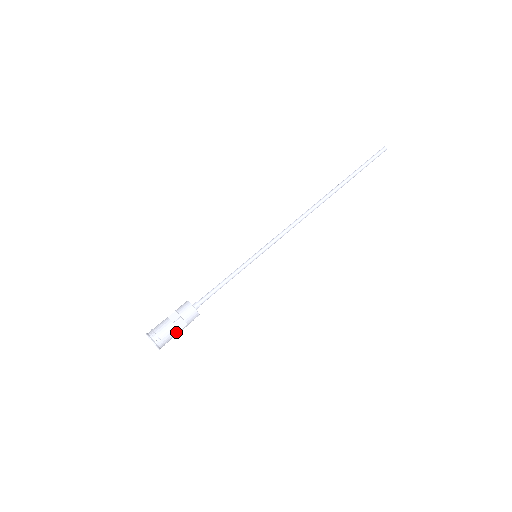
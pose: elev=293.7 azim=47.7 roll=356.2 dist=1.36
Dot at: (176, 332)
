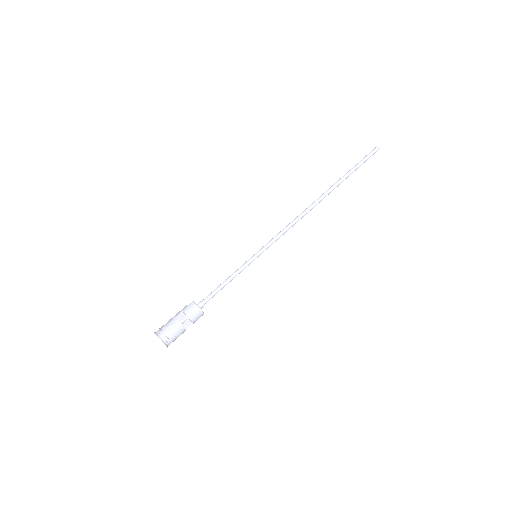
Dot at: (183, 332)
